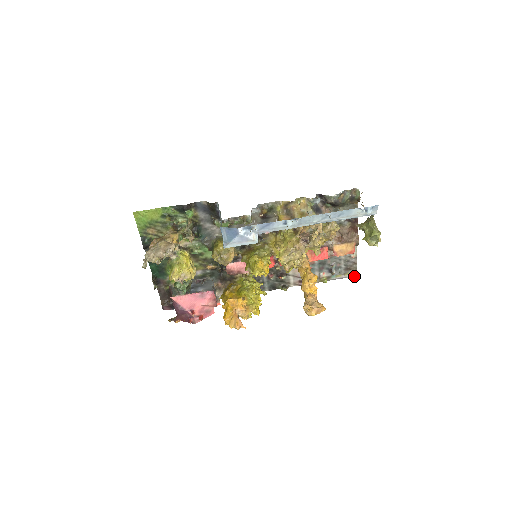
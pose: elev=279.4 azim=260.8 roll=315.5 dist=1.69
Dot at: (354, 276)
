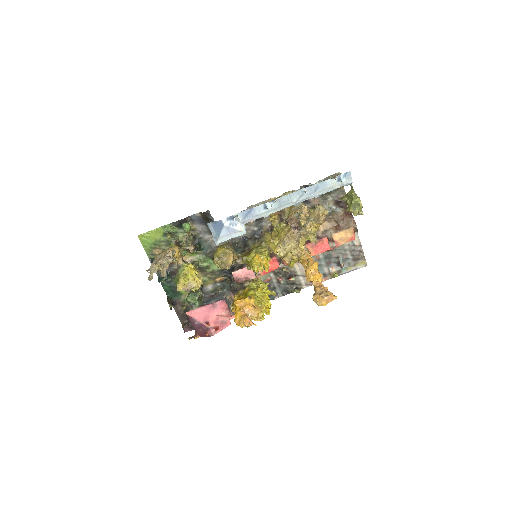
Dot at: (365, 266)
